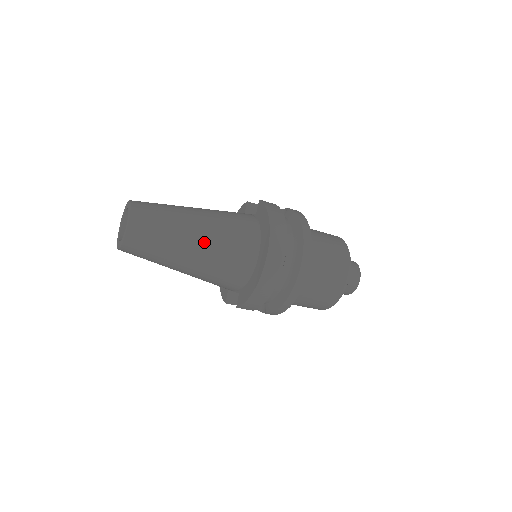
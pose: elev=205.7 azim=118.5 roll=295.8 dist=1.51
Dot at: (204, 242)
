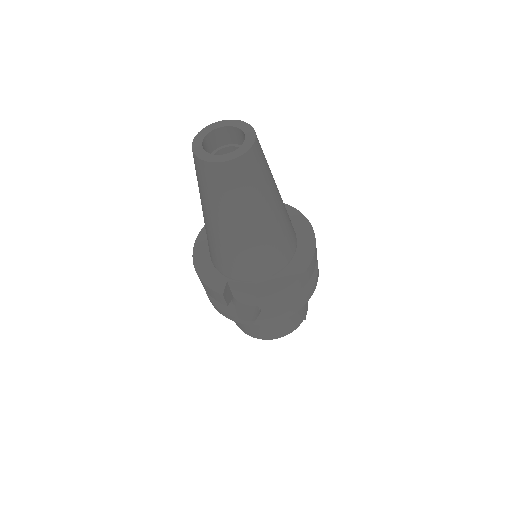
Dot at: (281, 207)
